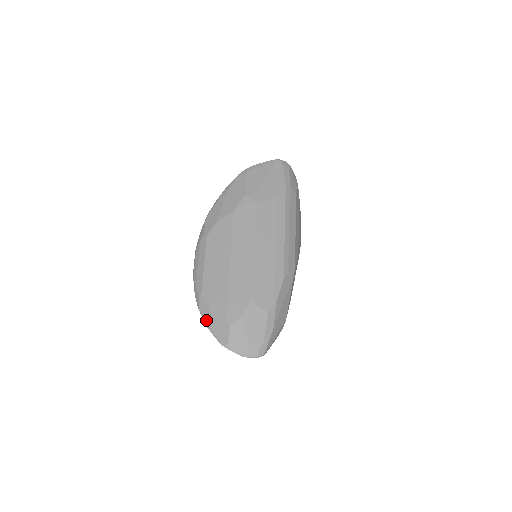
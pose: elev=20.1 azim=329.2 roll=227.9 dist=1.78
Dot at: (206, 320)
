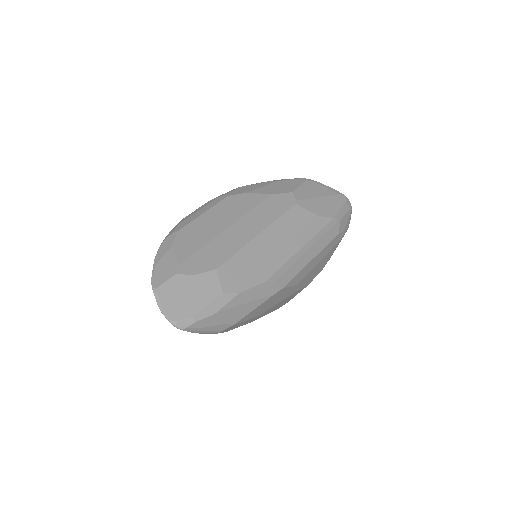
Dot at: (159, 254)
